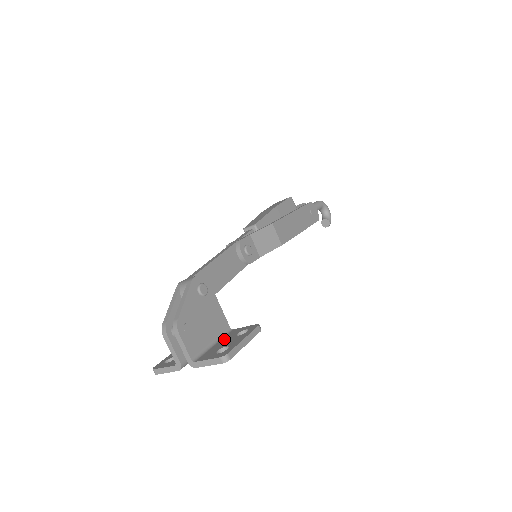
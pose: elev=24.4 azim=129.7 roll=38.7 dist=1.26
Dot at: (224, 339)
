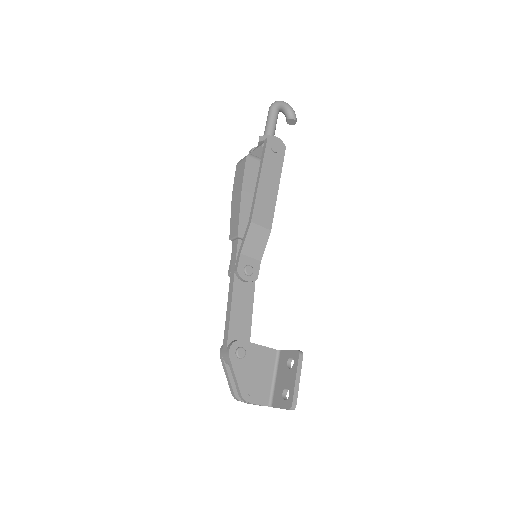
Dot at: (280, 371)
